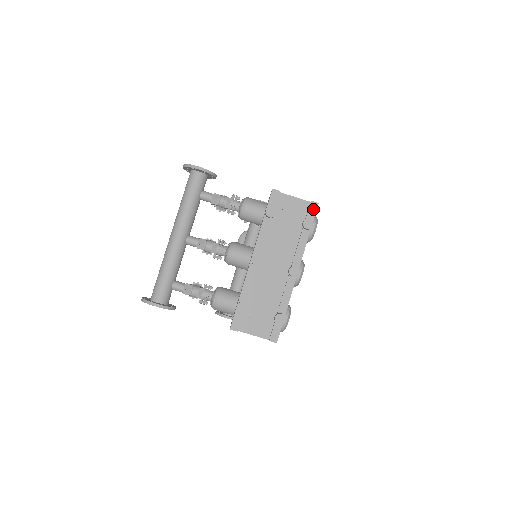
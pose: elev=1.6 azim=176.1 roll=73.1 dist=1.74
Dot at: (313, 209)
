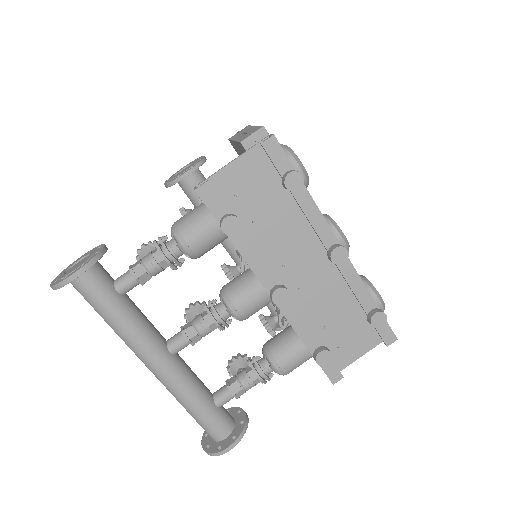
Dot at: (276, 151)
